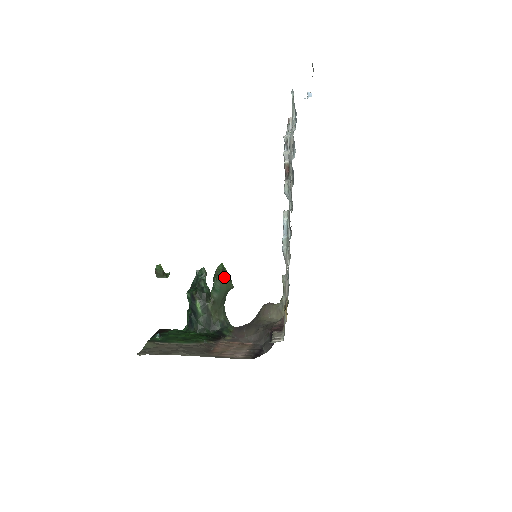
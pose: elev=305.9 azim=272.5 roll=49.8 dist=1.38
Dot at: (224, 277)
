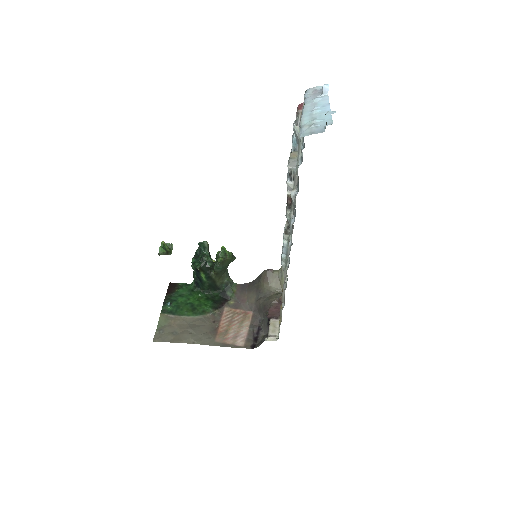
Dot at: (226, 260)
